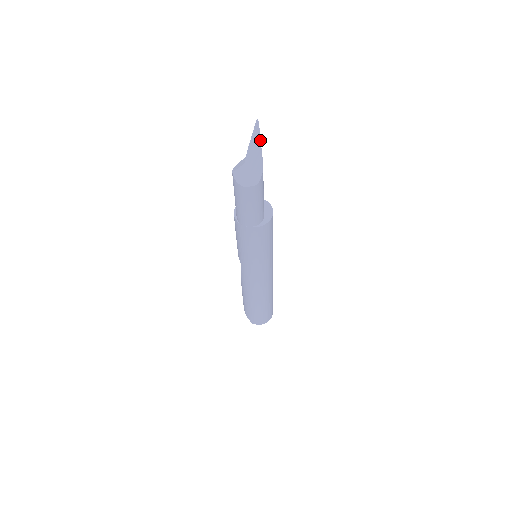
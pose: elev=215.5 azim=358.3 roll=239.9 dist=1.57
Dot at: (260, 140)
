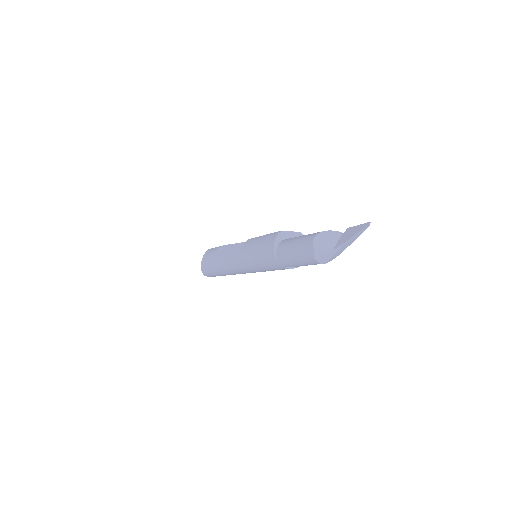
Dot at: occluded
